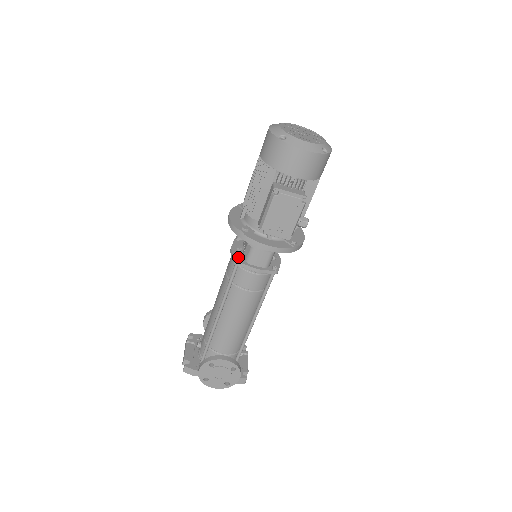
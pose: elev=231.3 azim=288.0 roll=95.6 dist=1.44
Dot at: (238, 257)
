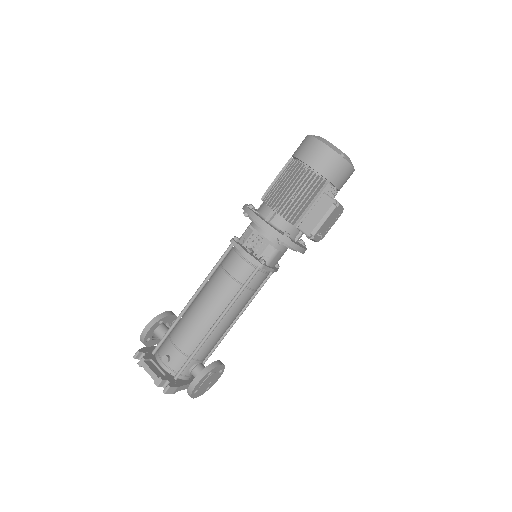
Dot at: (264, 261)
